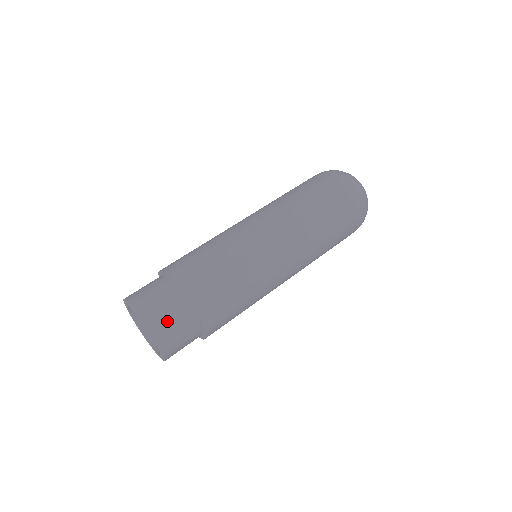
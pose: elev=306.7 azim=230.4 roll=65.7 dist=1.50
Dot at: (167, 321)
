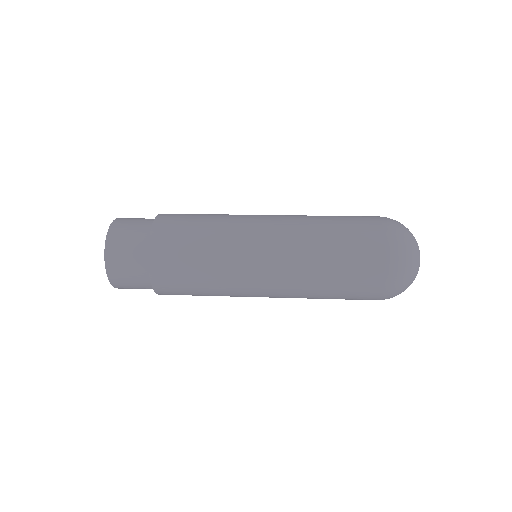
Dot at: (123, 246)
